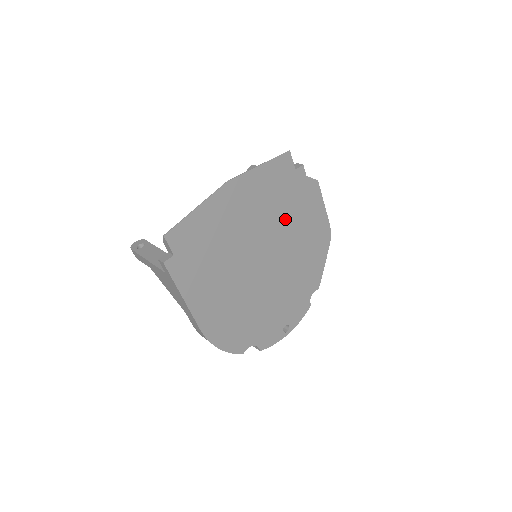
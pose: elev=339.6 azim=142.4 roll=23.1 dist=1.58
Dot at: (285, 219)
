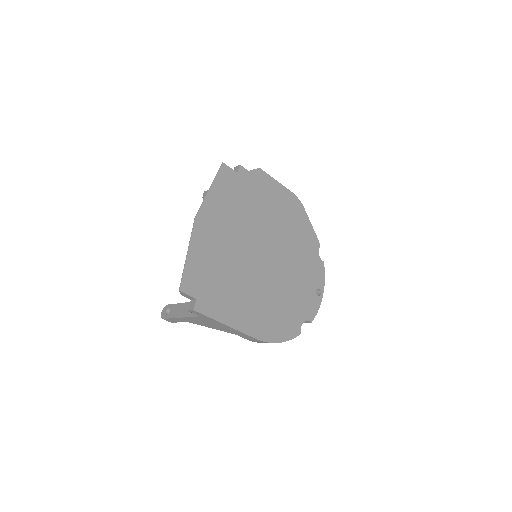
Dot at: (257, 214)
